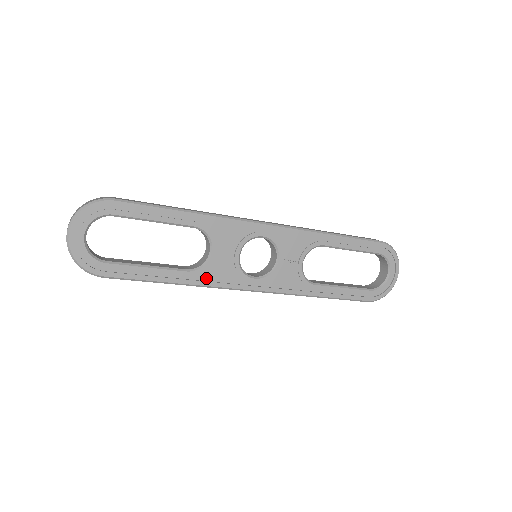
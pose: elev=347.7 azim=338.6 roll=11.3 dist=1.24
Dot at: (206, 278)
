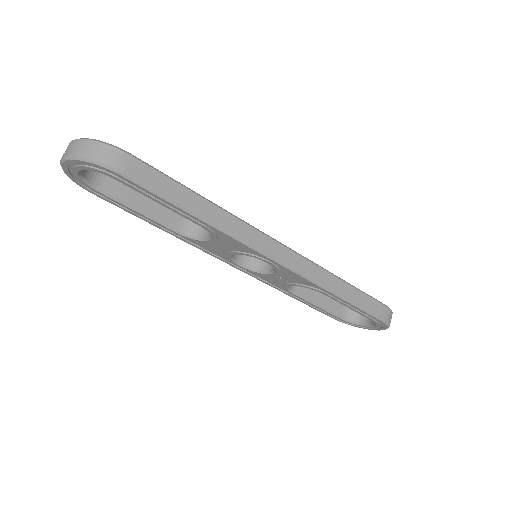
Dot at: (194, 242)
